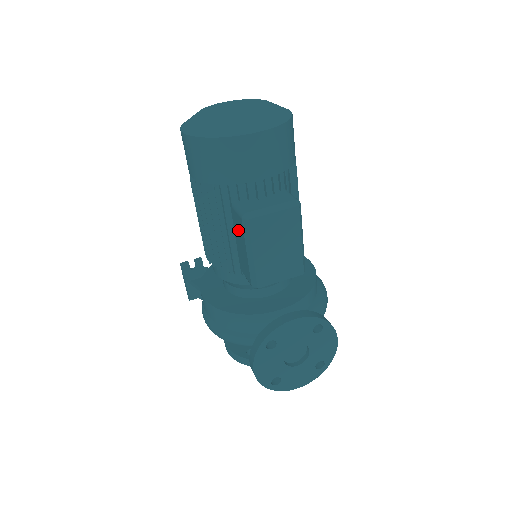
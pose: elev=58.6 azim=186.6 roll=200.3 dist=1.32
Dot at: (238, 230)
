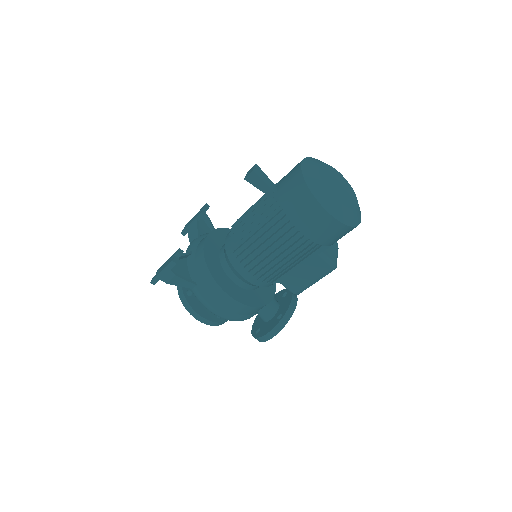
Dot at: (313, 267)
